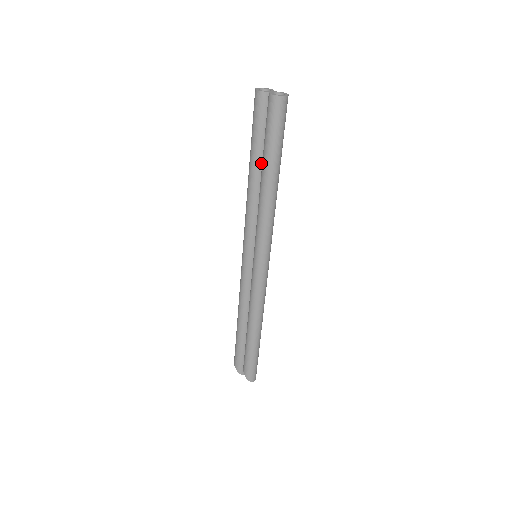
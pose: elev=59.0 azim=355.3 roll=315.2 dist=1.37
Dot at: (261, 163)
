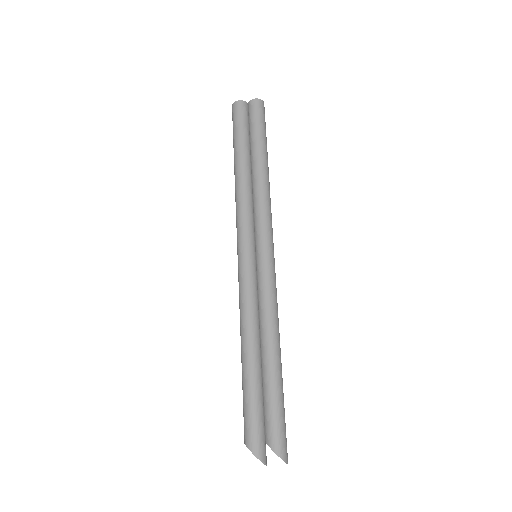
Dot at: (249, 156)
